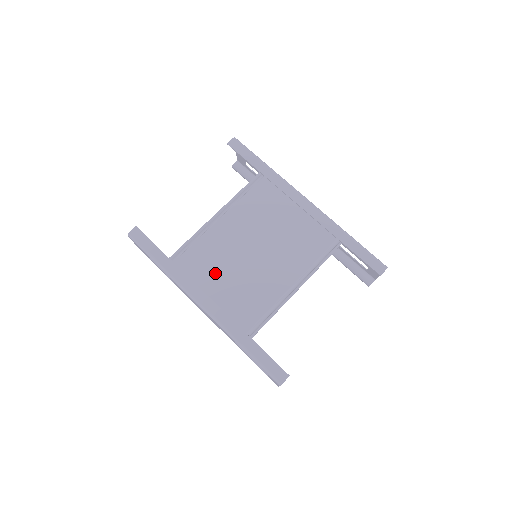
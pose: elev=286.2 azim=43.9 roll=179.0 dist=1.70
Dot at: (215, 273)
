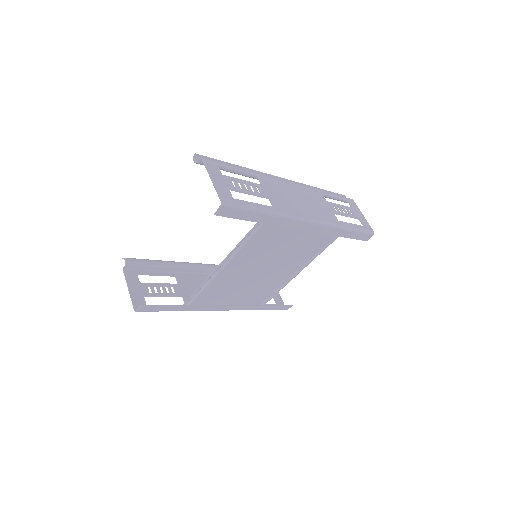
Dot at: (229, 294)
